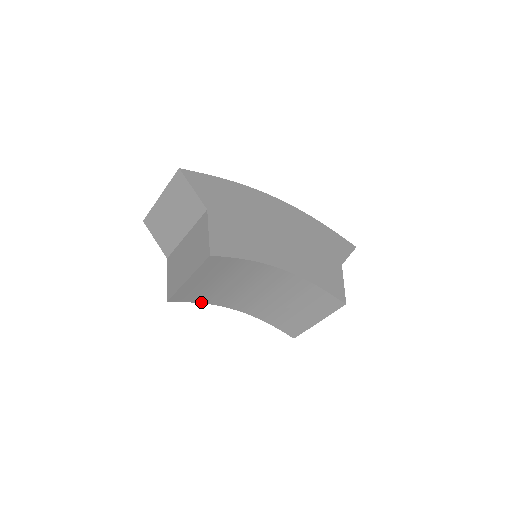
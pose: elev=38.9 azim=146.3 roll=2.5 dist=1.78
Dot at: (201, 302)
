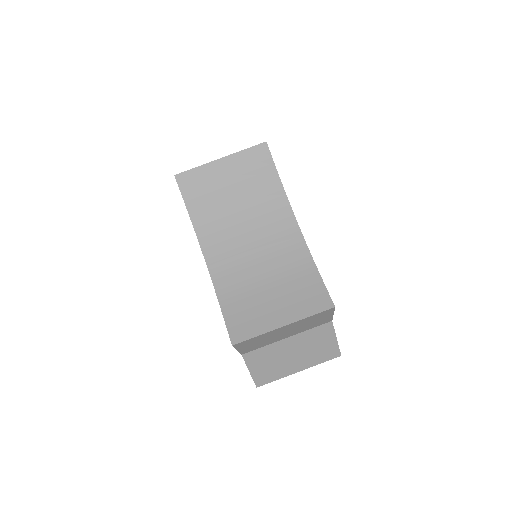
Dot at: (191, 215)
